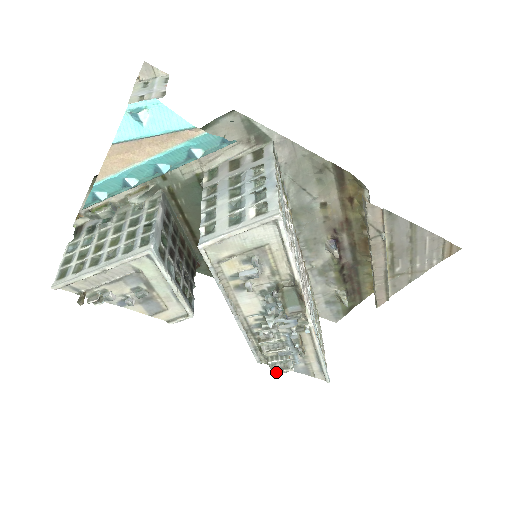
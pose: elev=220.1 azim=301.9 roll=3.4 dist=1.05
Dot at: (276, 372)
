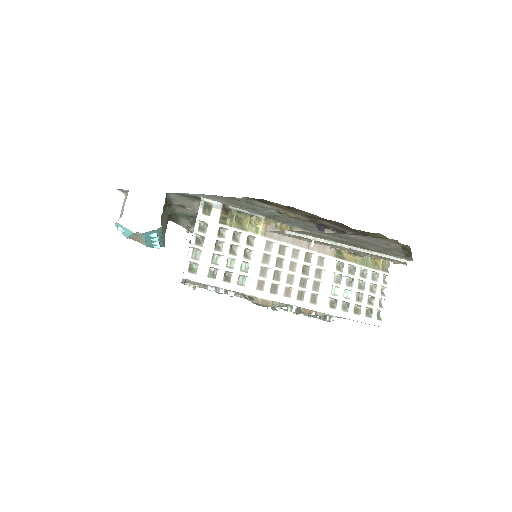
Dot at: occluded
